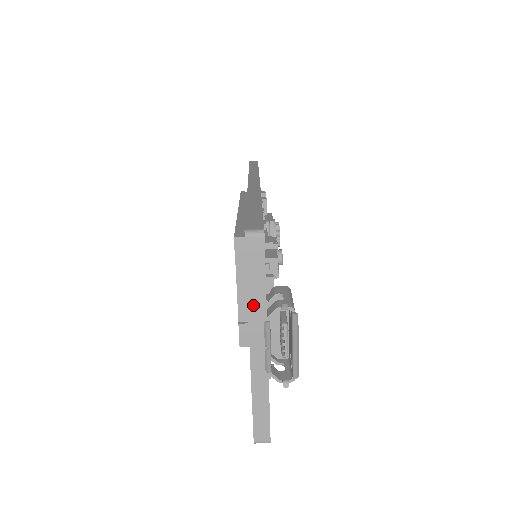
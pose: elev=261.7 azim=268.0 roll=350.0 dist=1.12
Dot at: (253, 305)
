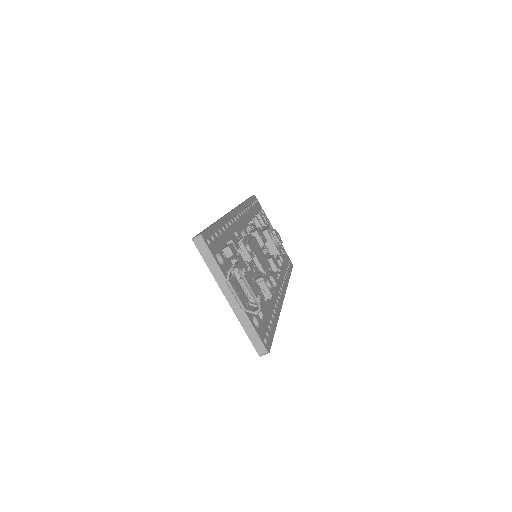
Dot at: (216, 275)
